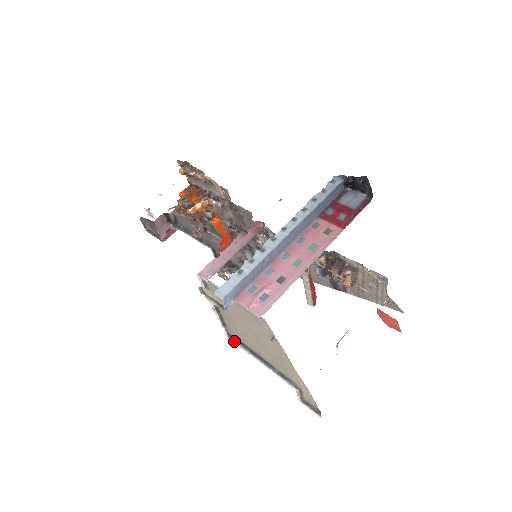
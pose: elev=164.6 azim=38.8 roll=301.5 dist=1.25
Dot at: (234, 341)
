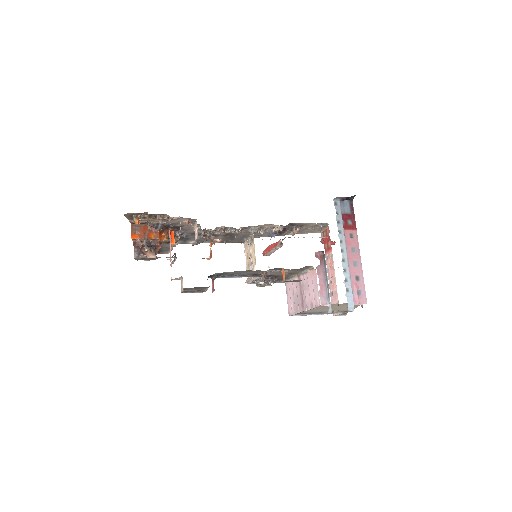
Dot at: (295, 315)
